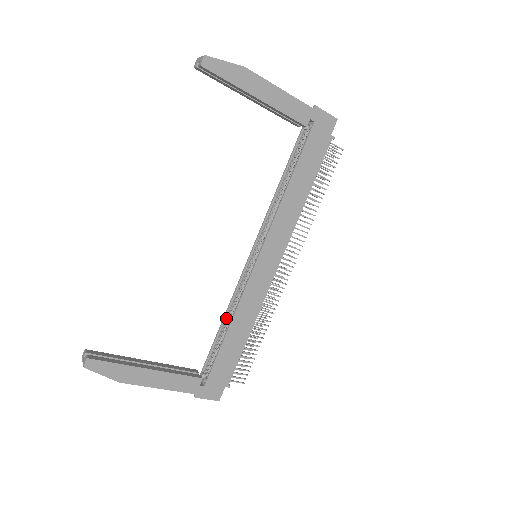
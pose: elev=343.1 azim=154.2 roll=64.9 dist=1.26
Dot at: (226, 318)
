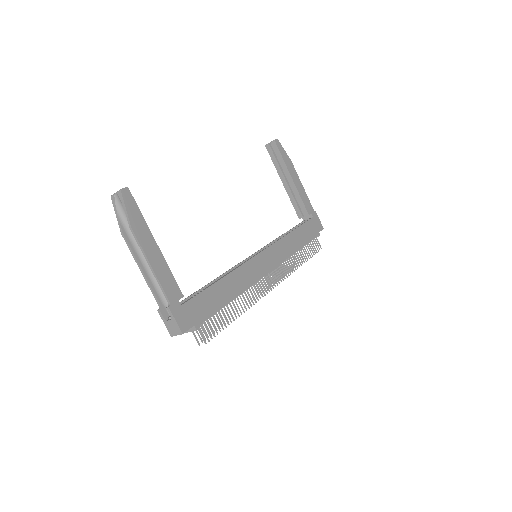
Dot at: (216, 280)
